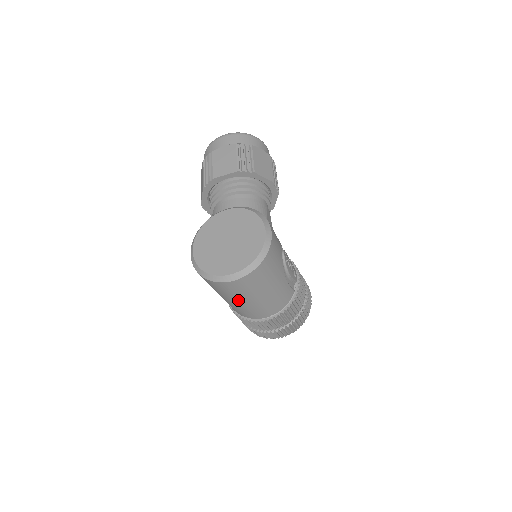
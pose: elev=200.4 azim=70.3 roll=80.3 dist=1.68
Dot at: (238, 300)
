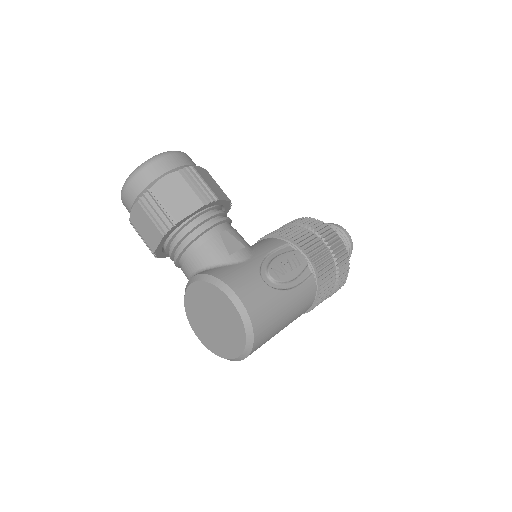
Dot at: occluded
